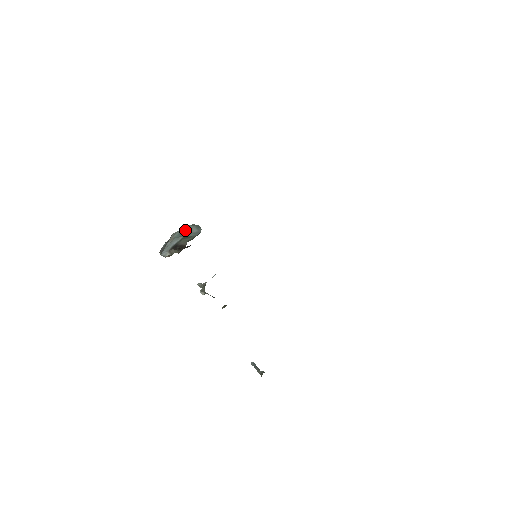
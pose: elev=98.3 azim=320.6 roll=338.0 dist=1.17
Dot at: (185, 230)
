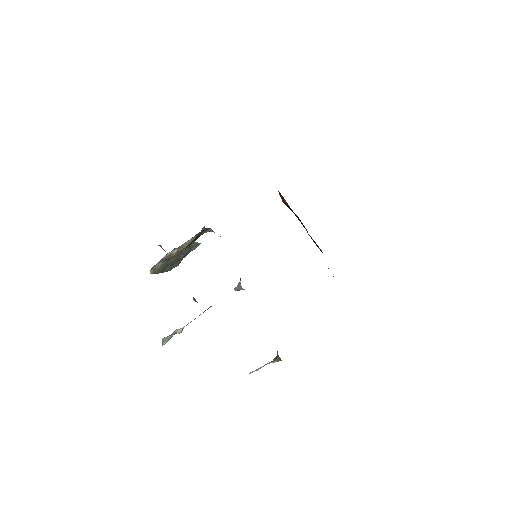
Dot at: occluded
